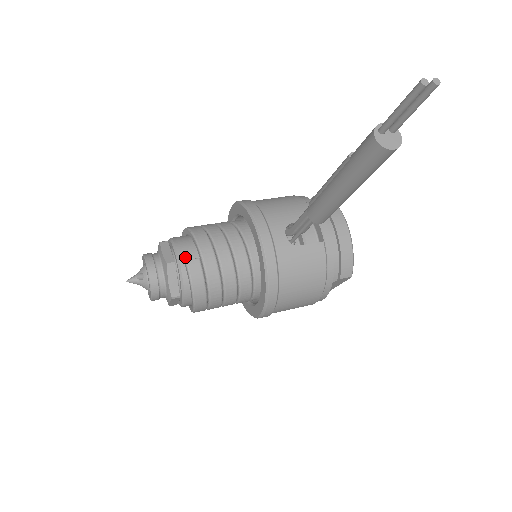
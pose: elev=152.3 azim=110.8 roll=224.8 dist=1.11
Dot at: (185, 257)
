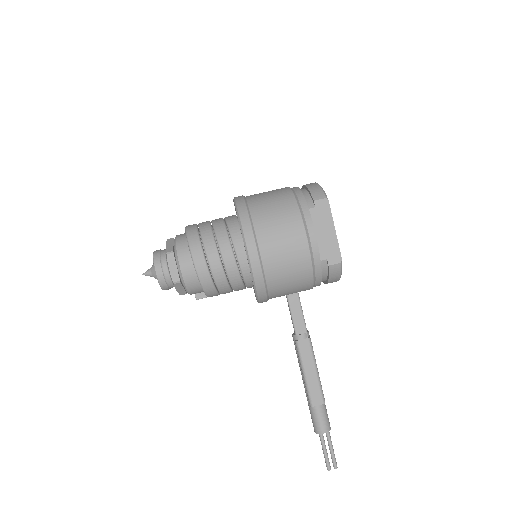
Dot at: (196, 294)
